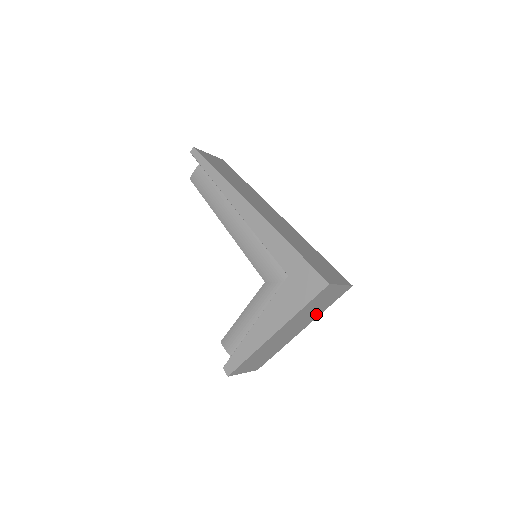
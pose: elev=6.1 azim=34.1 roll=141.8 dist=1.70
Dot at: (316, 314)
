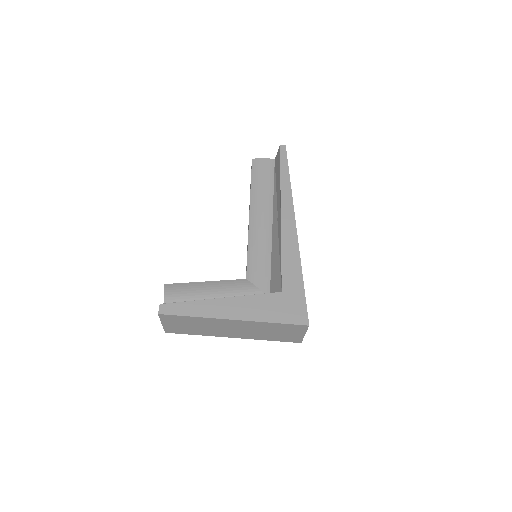
Dot at: (259, 336)
